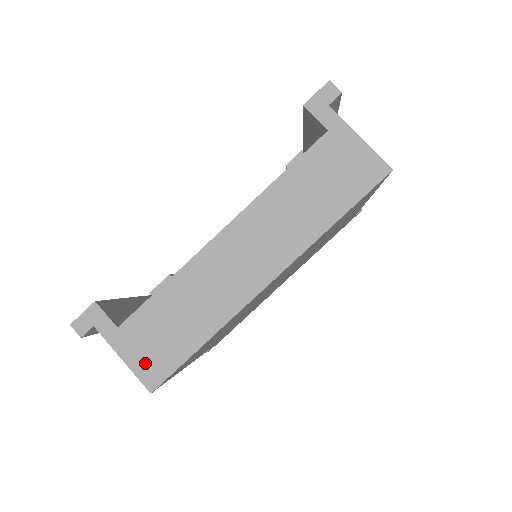
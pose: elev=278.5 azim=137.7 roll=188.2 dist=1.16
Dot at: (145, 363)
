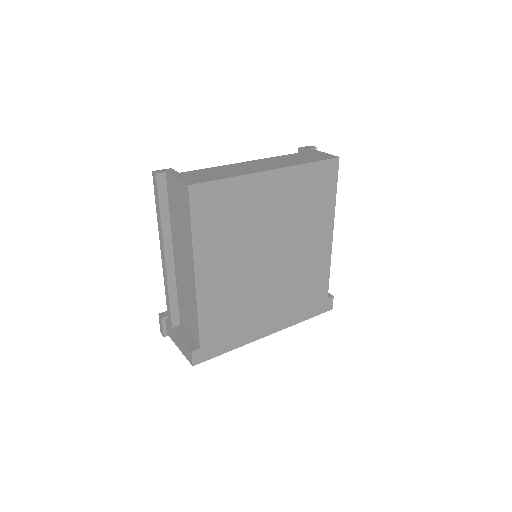
Dot at: (190, 179)
